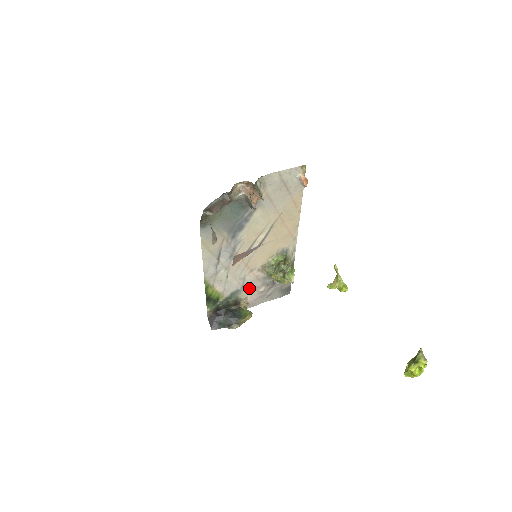
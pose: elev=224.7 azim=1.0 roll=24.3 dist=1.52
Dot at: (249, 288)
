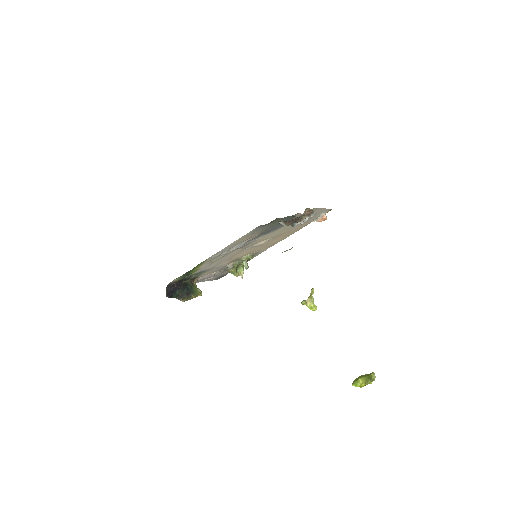
Dot at: (211, 270)
